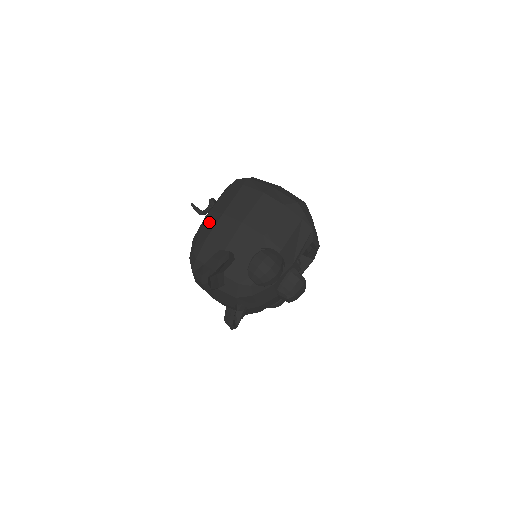
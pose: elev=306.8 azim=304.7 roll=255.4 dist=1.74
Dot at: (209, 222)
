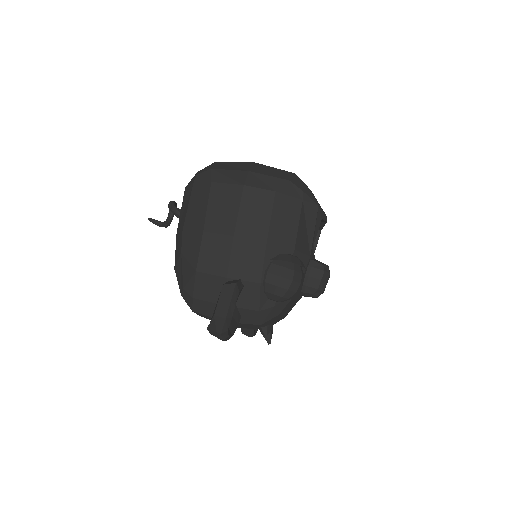
Dot at: (189, 246)
